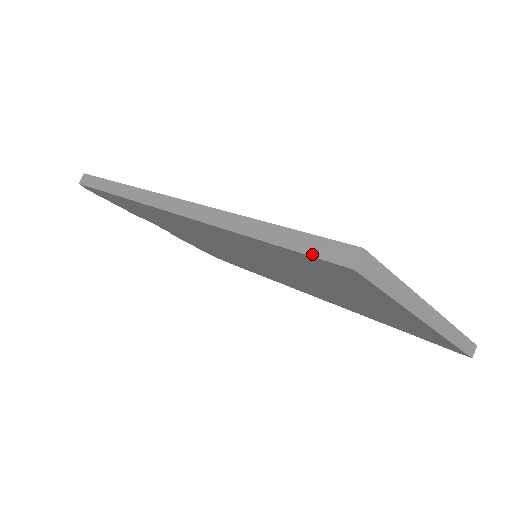
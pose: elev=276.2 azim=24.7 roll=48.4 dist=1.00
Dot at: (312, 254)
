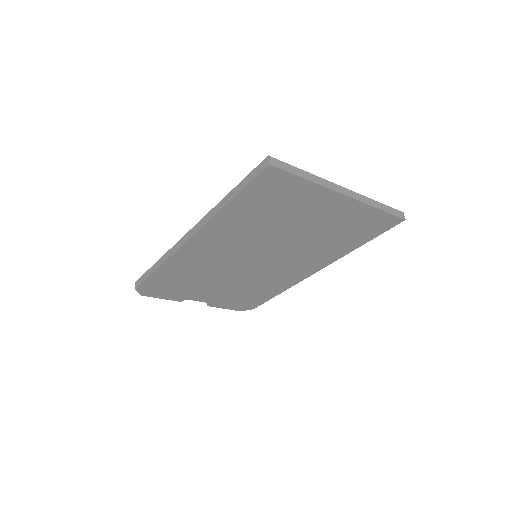
Dot at: (253, 178)
